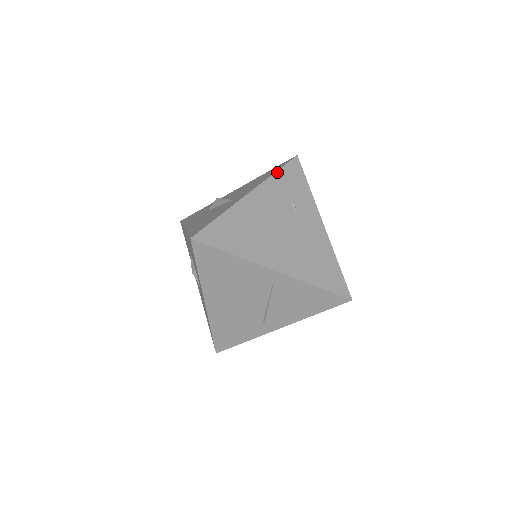
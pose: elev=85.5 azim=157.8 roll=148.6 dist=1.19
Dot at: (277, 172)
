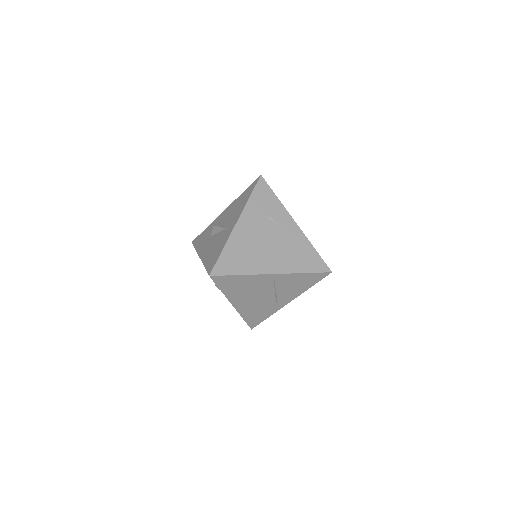
Dot at: (251, 197)
